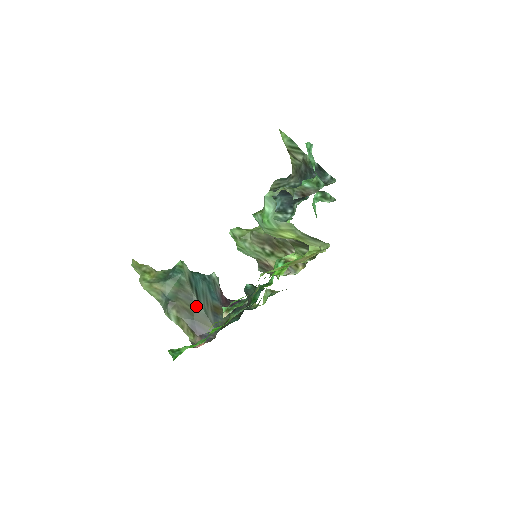
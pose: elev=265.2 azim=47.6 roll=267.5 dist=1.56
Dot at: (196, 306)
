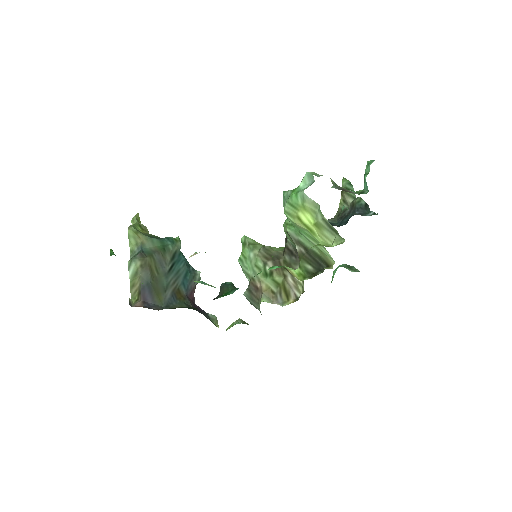
Dot at: (162, 275)
